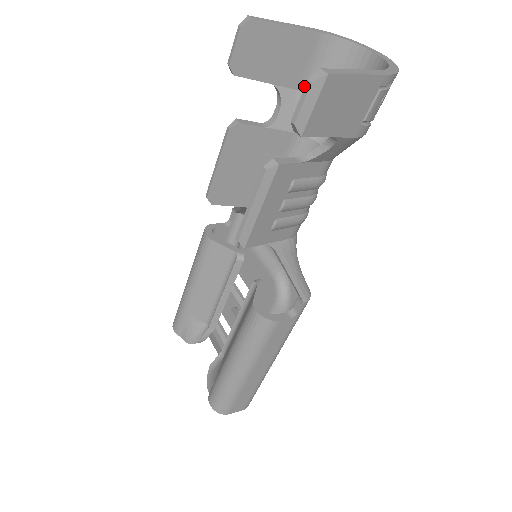
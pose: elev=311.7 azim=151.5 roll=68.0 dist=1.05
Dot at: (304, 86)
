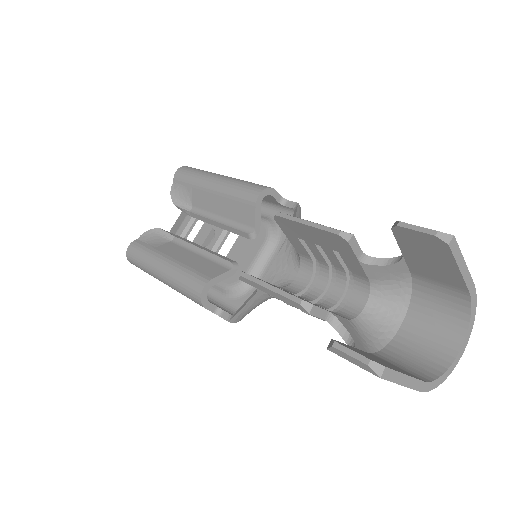
Dot at: (417, 278)
